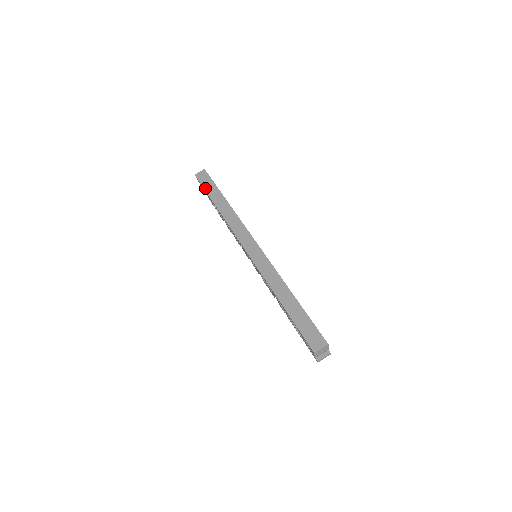
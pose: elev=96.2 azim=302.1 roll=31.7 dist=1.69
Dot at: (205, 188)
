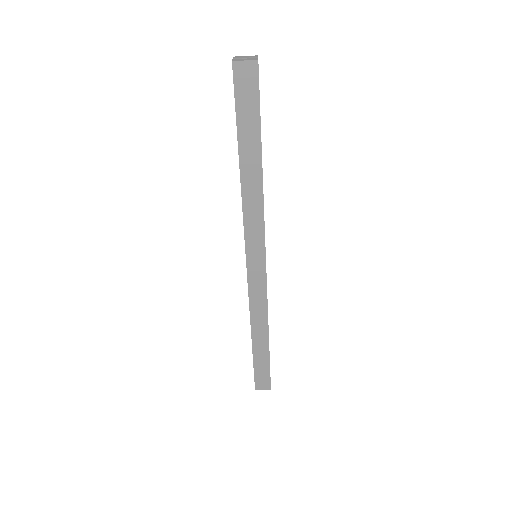
Dot at: (238, 117)
